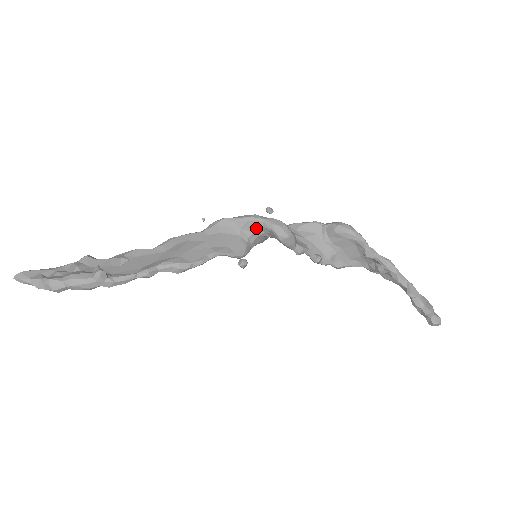
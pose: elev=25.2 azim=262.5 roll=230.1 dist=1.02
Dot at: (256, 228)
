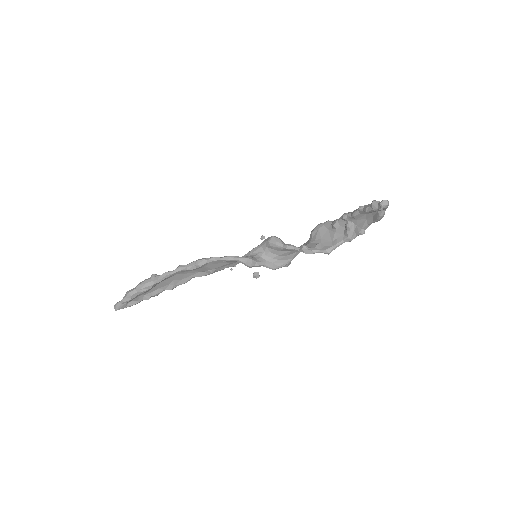
Dot at: (258, 251)
